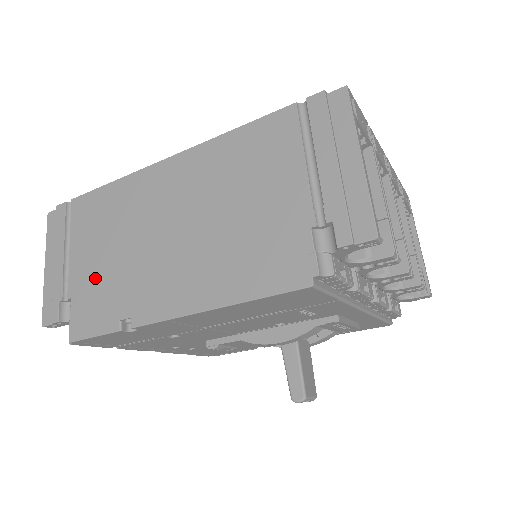
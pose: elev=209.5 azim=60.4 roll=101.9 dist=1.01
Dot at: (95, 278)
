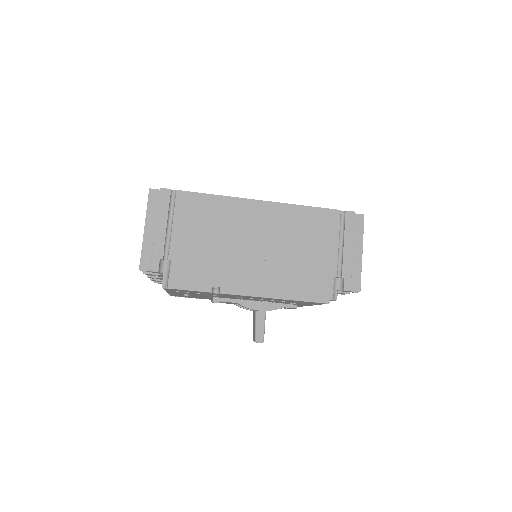
Dot at: (194, 254)
